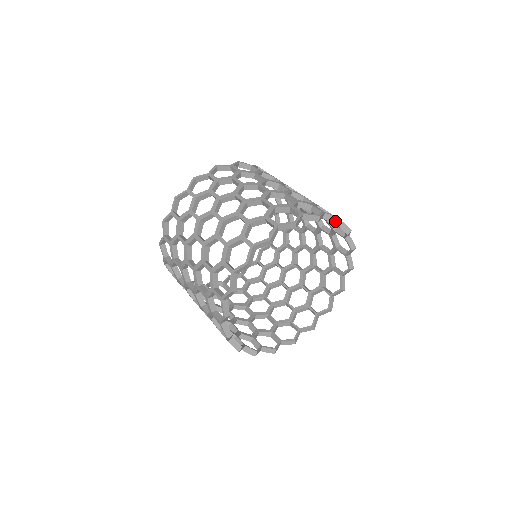
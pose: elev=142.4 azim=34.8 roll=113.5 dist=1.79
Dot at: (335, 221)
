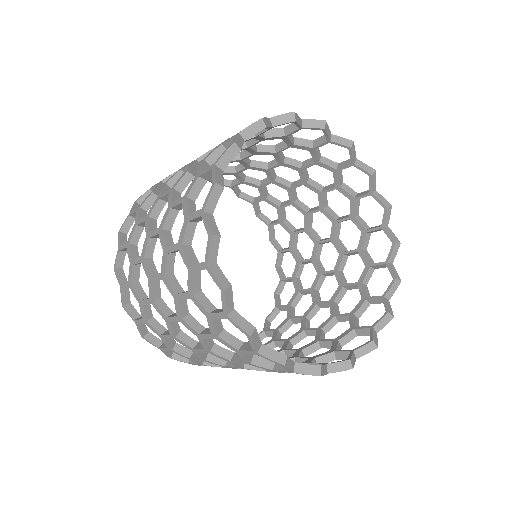
Dot at: (386, 204)
